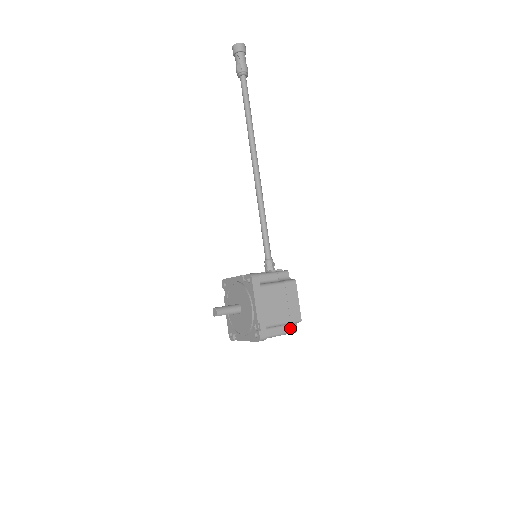
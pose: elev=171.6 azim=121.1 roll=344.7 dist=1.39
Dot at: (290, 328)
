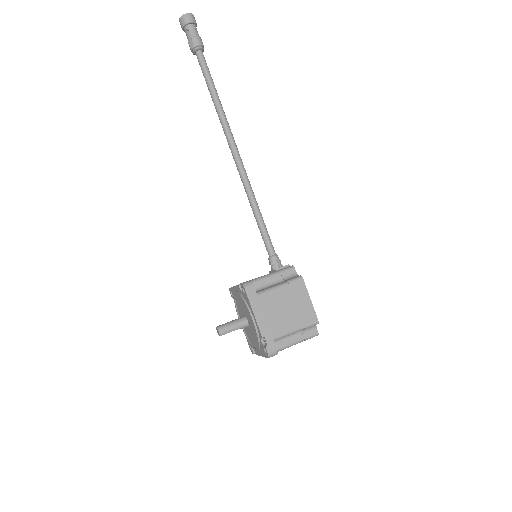
Dot at: (309, 332)
